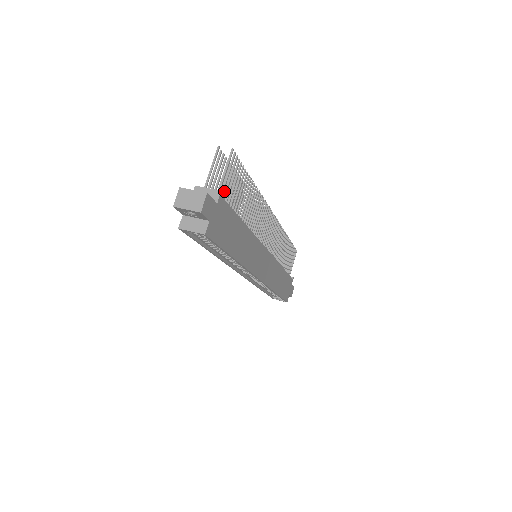
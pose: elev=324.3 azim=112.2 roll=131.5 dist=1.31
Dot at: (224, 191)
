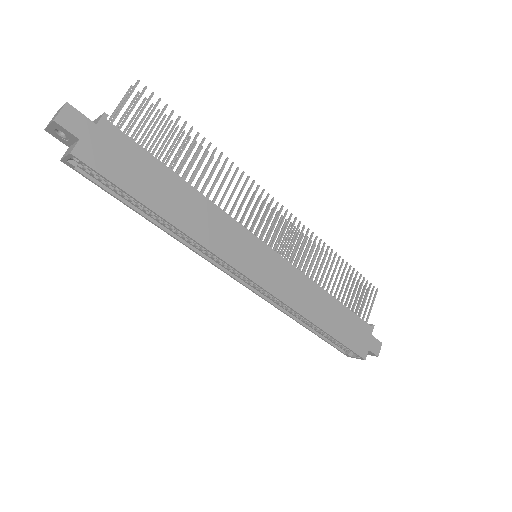
Dot at: (157, 144)
